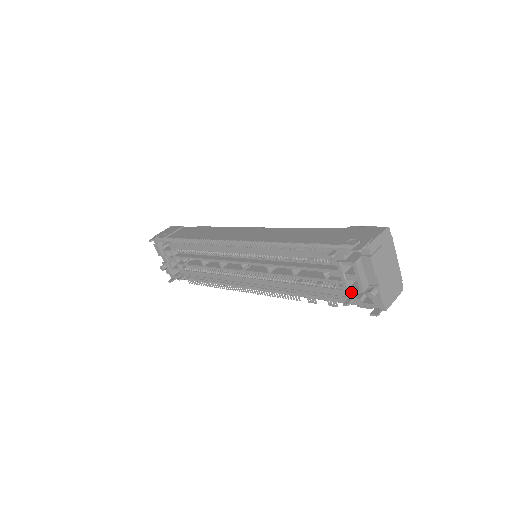
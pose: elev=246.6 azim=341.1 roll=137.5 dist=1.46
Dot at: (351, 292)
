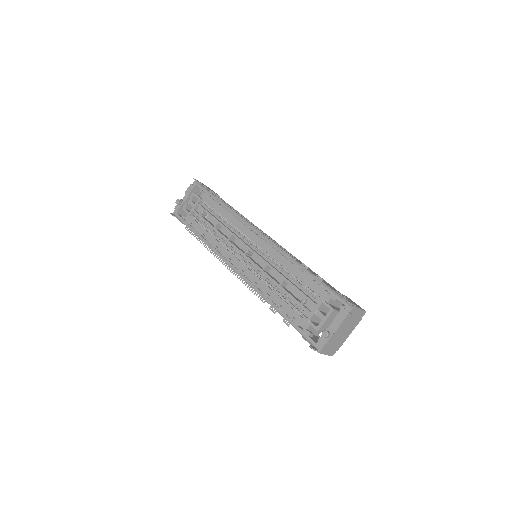
Dot at: (309, 324)
